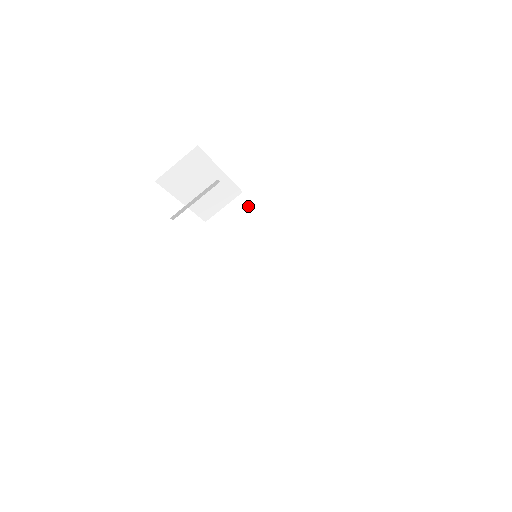
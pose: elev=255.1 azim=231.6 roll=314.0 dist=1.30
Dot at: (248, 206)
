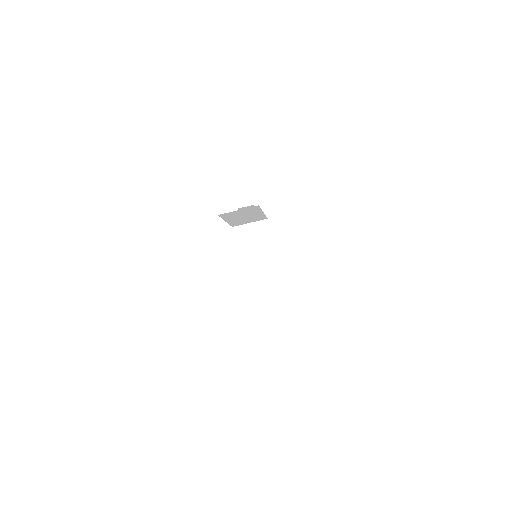
Dot at: (268, 233)
